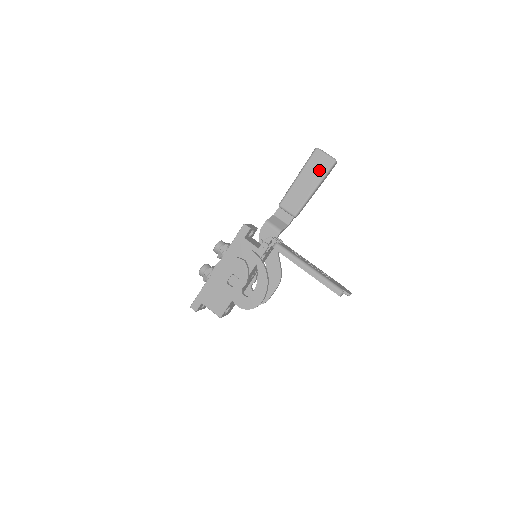
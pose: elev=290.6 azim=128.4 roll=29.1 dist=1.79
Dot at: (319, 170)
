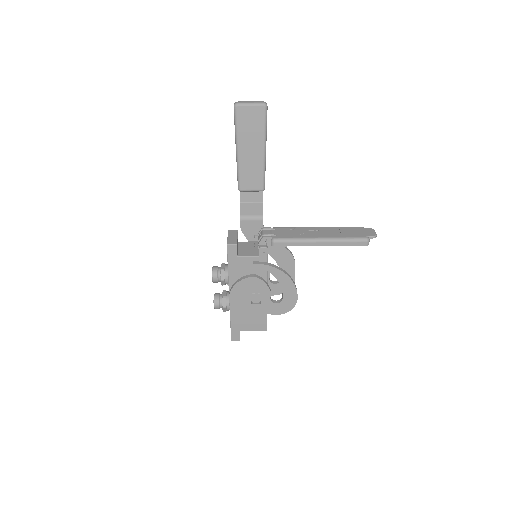
Dot at: (255, 127)
